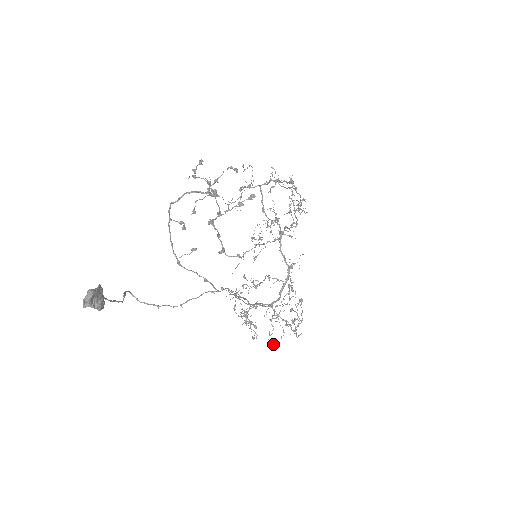
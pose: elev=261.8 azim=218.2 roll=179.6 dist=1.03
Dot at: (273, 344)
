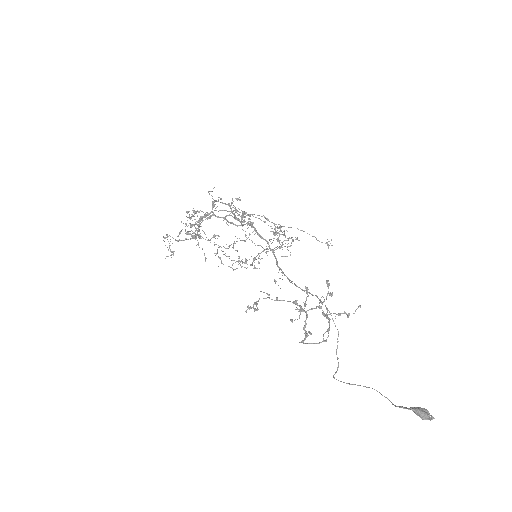
Dot at: occluded
